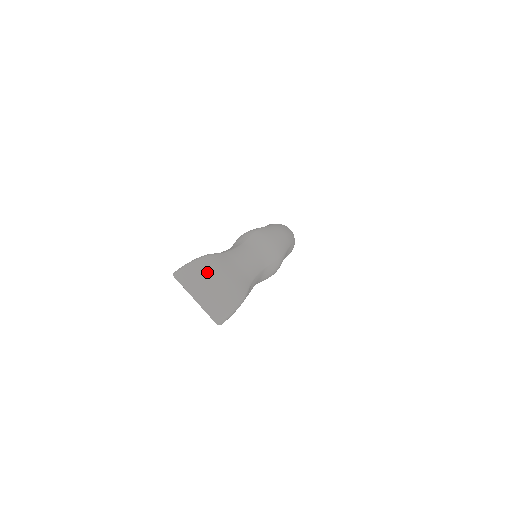
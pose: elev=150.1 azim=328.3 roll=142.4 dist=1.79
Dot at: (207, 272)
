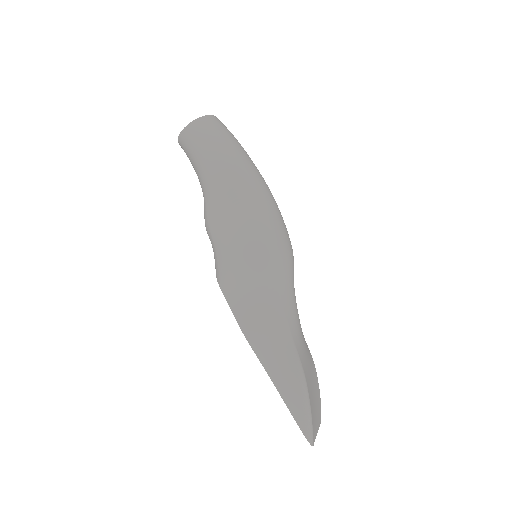
Dot at: (312, 396)
